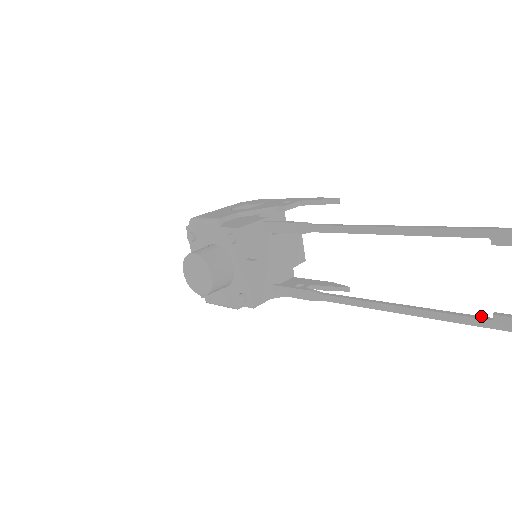
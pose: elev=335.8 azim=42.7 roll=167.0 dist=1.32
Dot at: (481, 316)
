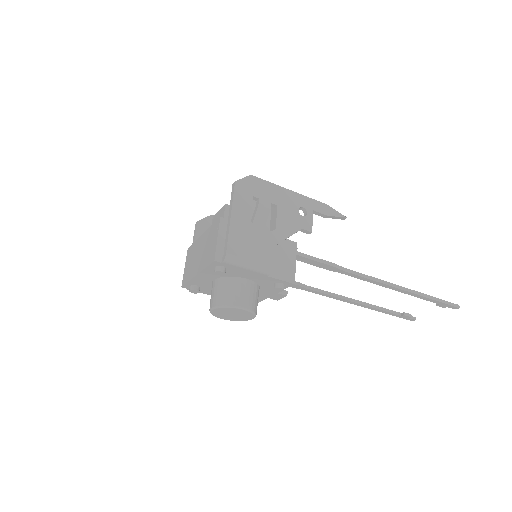
Dot at: (396, 312)
